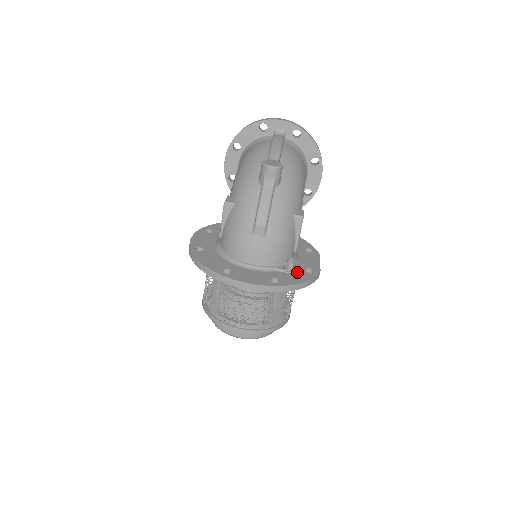
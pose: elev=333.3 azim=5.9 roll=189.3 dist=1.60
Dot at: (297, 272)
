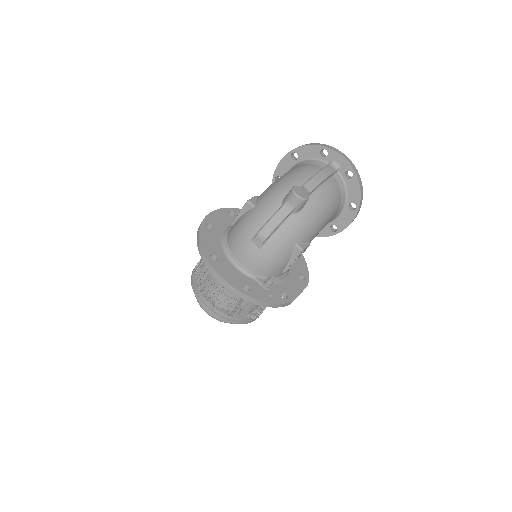
Dot at: (272, 291)
